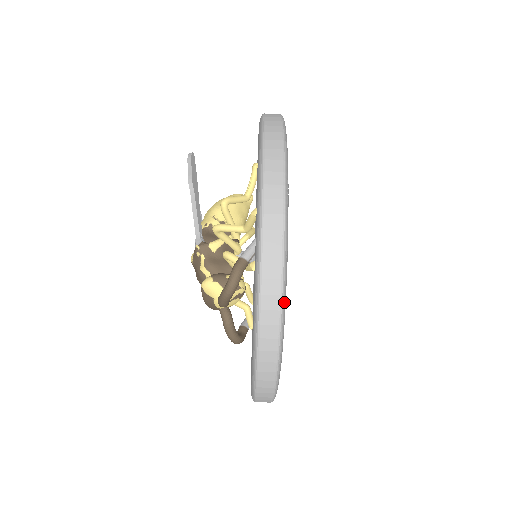
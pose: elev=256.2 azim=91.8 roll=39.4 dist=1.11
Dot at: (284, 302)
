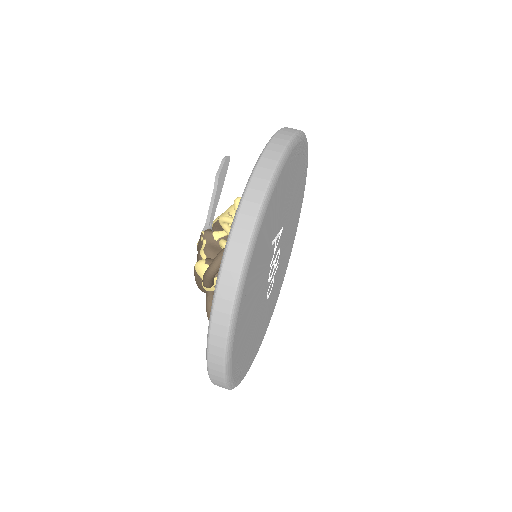
Dot at: (242, 282)
